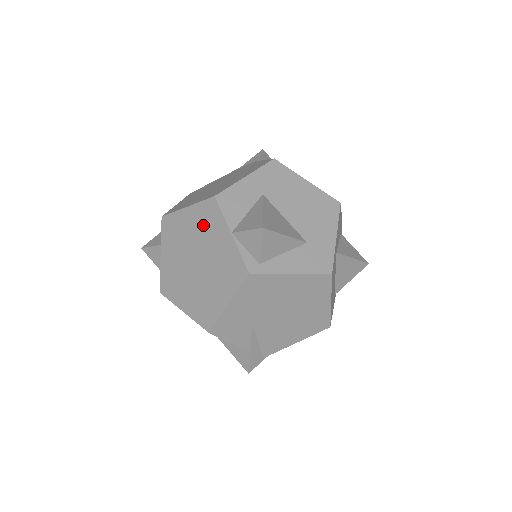
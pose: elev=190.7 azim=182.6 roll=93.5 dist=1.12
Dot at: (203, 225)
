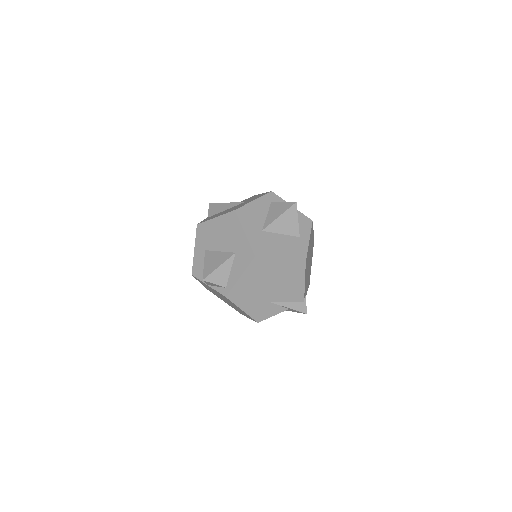
Dot at: (206, 286)
